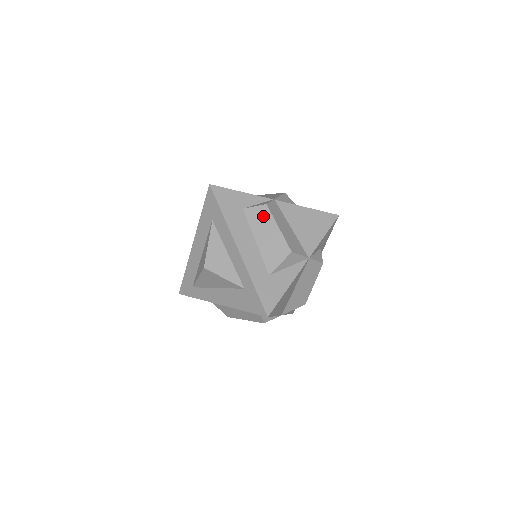
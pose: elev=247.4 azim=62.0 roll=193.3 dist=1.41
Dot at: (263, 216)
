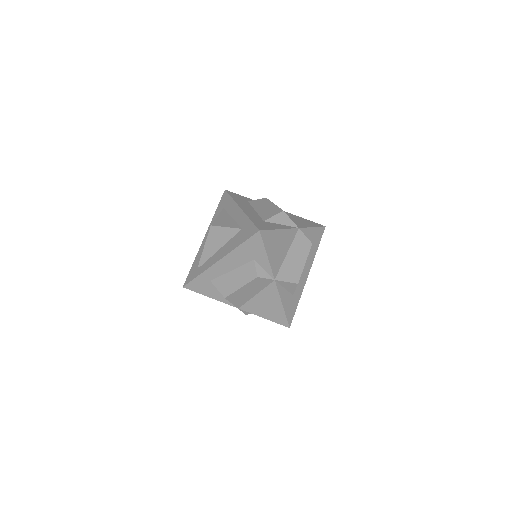
Dot at: (263, 202)
